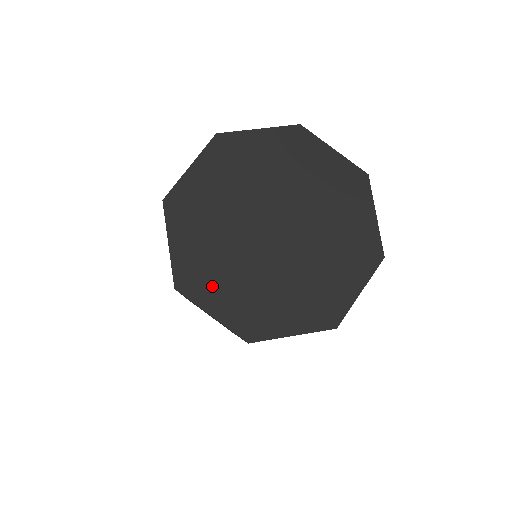
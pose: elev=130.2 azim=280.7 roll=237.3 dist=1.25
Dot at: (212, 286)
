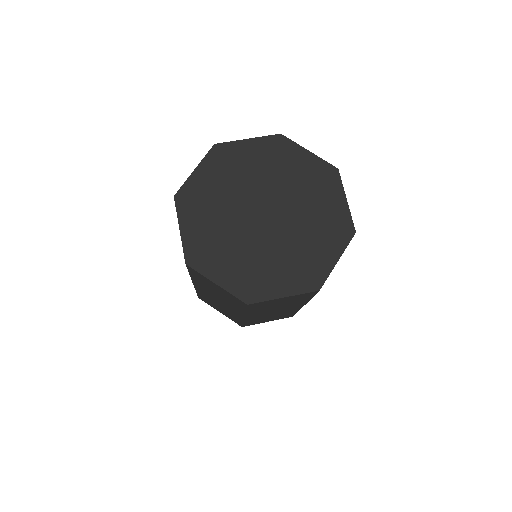
Dot at: (196, 213)
